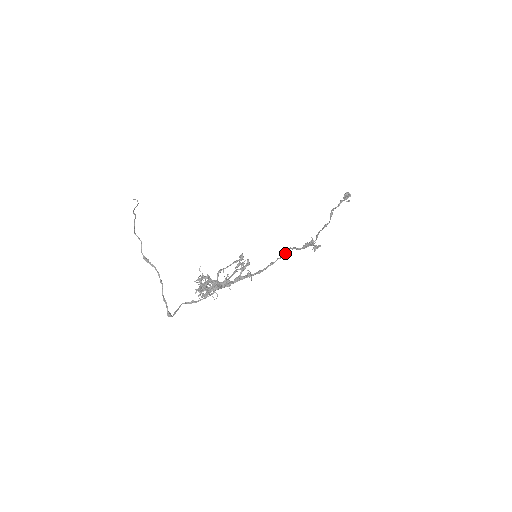
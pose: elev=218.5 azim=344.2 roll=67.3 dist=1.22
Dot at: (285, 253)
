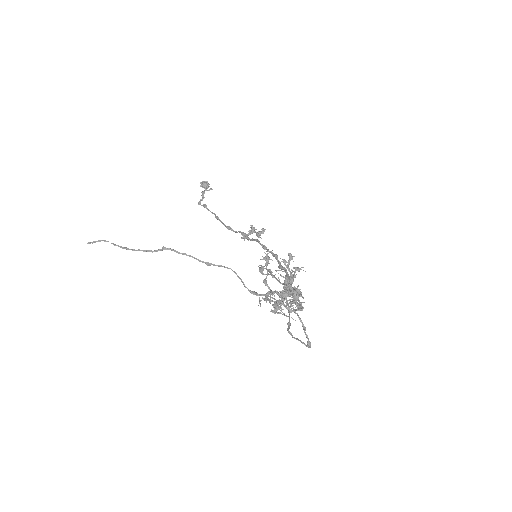
Dot at: (262, 244)
